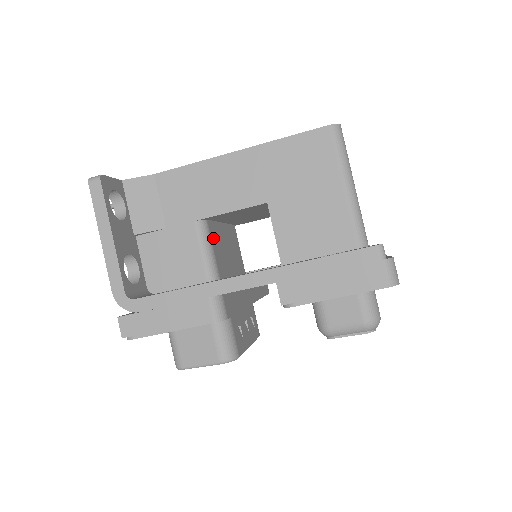
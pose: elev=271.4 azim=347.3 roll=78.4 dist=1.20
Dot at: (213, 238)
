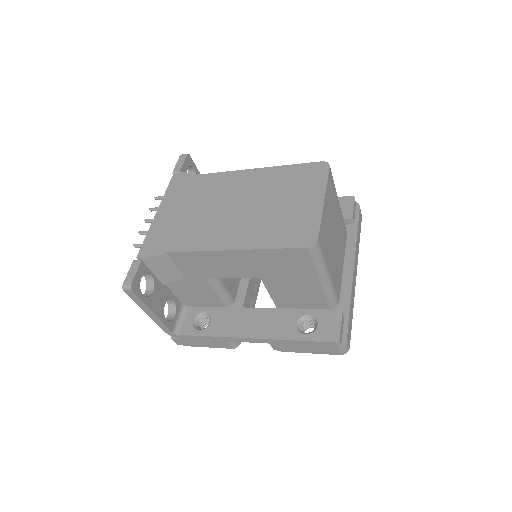
Dot at: occluded
